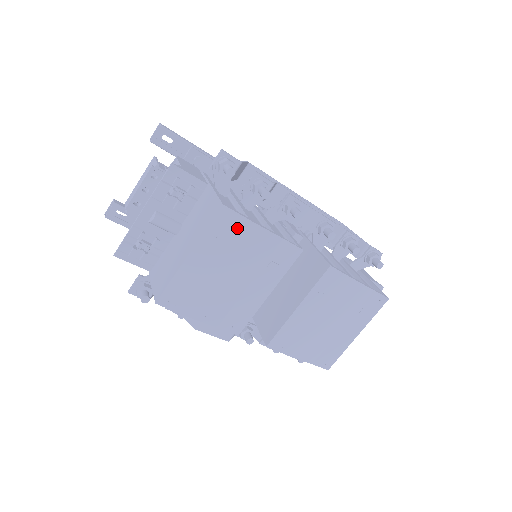
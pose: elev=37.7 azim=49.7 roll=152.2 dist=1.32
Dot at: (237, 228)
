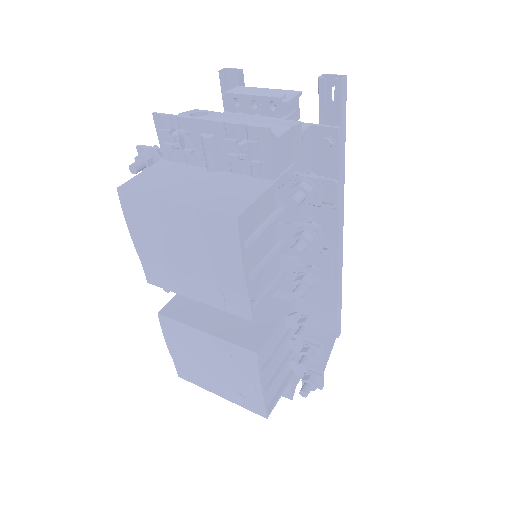
Dot at: (226, 243)
